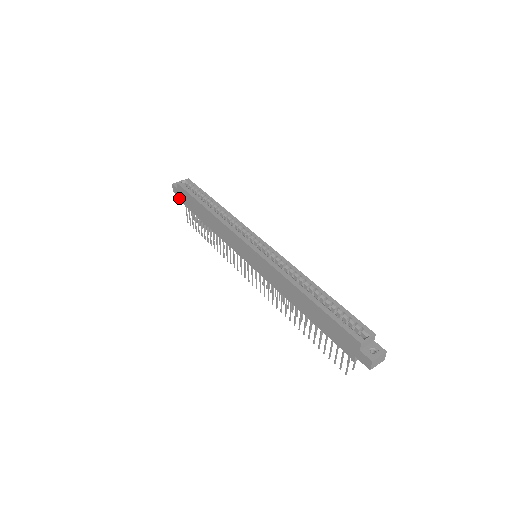
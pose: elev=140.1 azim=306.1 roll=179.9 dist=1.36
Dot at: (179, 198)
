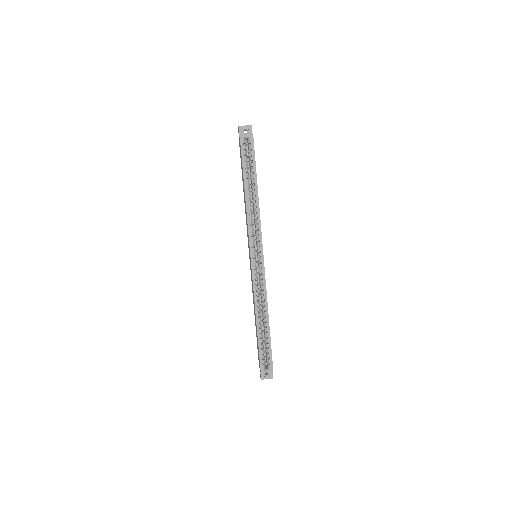
Dot at: occluded
